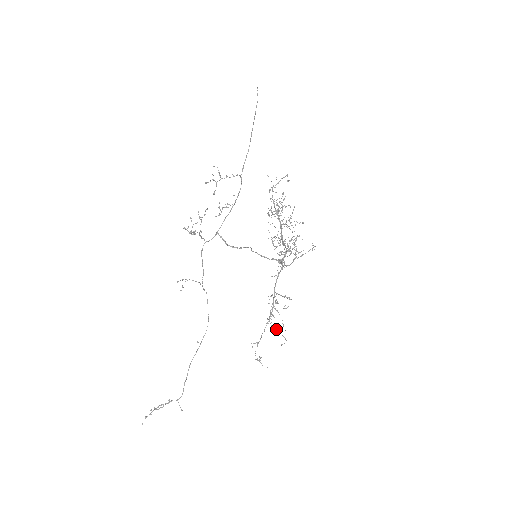
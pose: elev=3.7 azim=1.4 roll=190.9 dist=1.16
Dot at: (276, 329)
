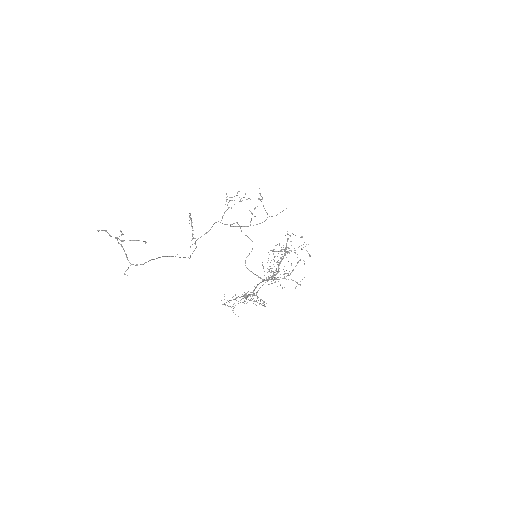
Dot at: occluded
